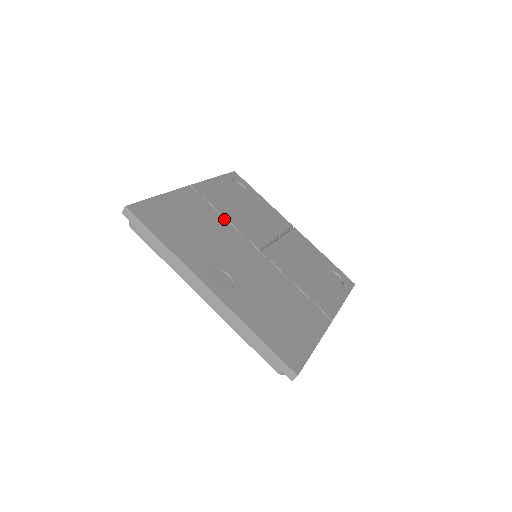
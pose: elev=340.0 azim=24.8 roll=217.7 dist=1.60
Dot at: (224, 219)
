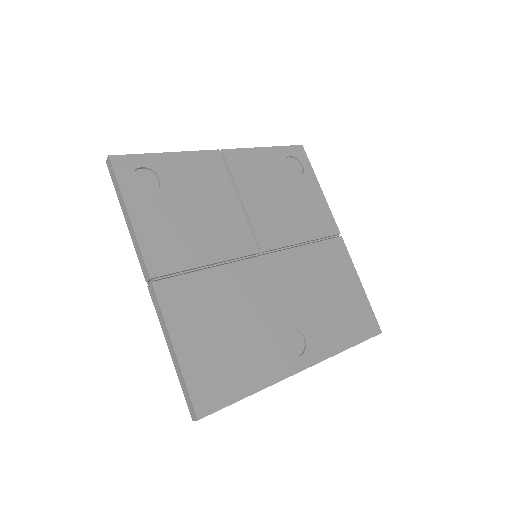
Dot at: (213, 269)
